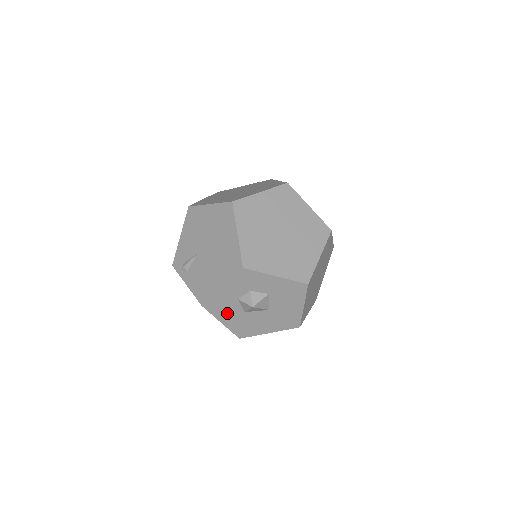
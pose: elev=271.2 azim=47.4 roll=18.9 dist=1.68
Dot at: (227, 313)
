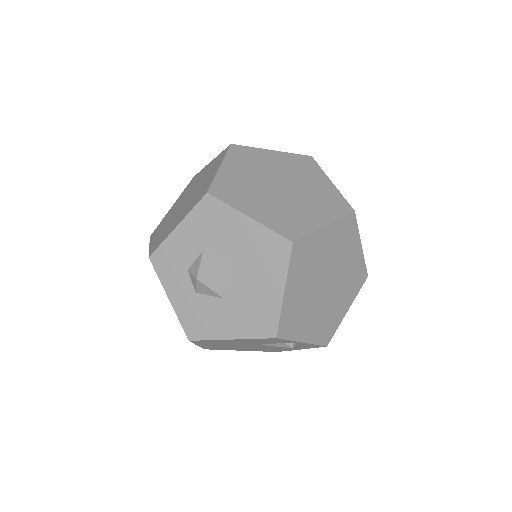
Dot at: (216, 321)
